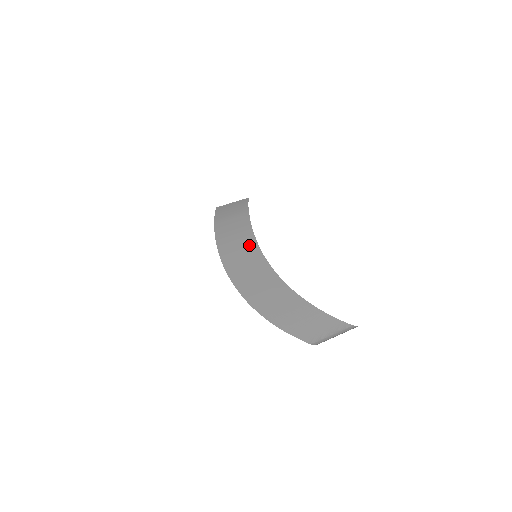
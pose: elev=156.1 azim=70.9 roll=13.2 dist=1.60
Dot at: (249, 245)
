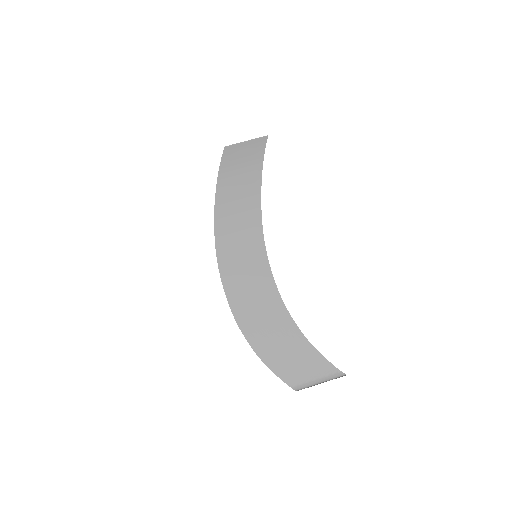
Dot at: (252, 231)
